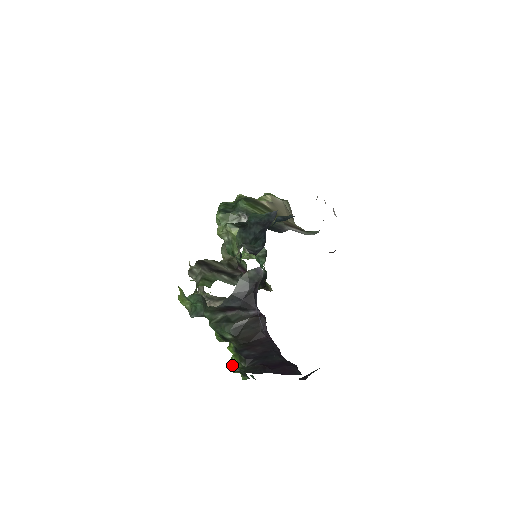
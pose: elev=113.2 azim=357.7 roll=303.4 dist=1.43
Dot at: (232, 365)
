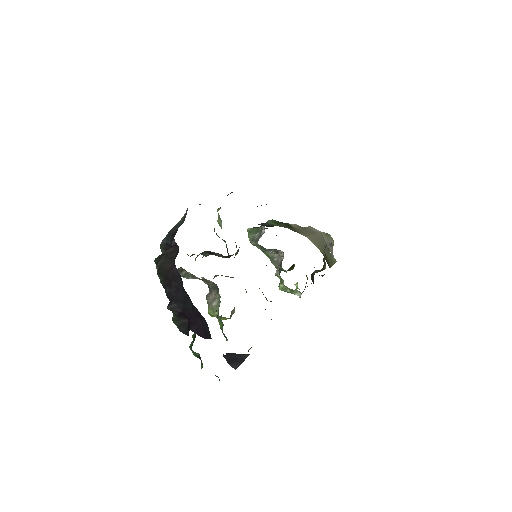
Dot at: (192, 343)
